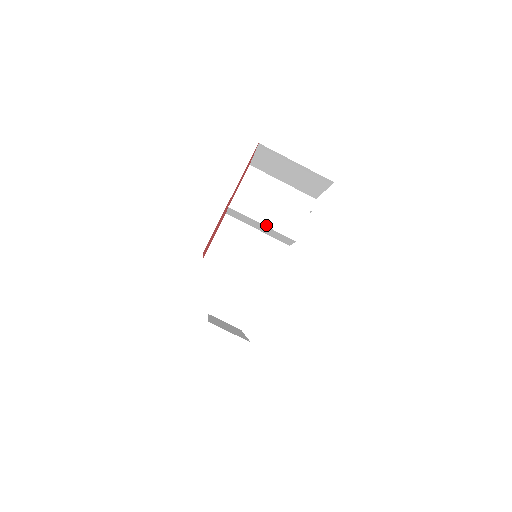
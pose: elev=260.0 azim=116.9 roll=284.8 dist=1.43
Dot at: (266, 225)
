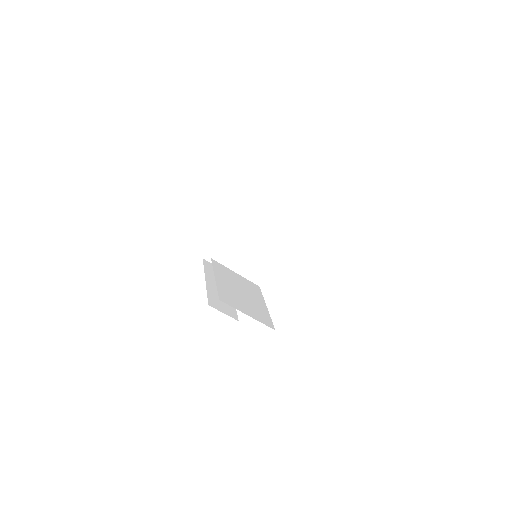
Dot at: (271, 251)
